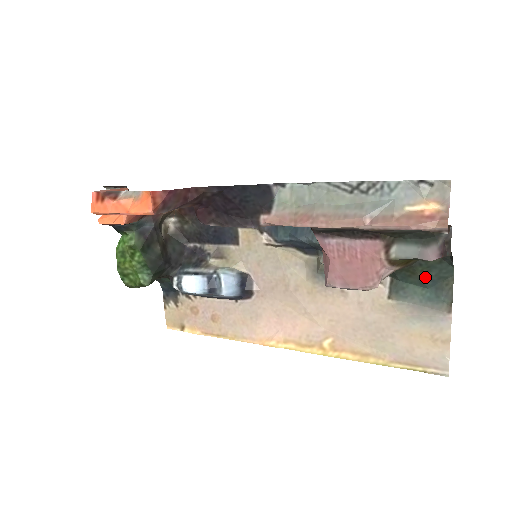
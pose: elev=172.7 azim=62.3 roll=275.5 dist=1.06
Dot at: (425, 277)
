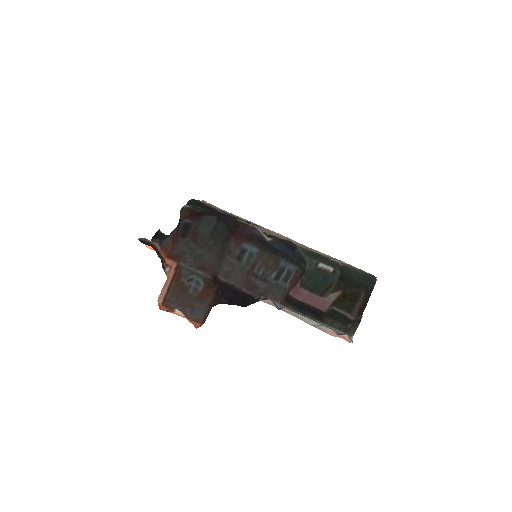
Dot at: (360, 279)
